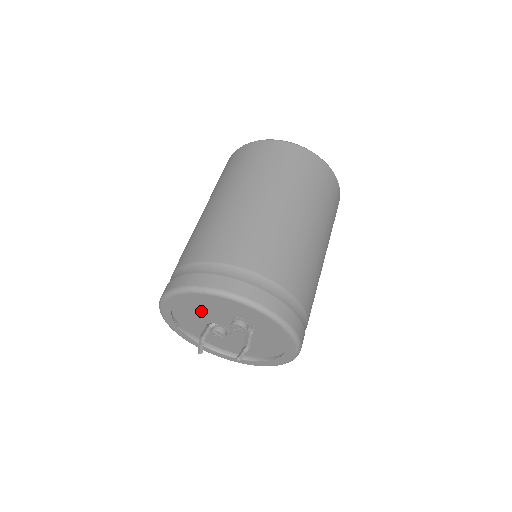
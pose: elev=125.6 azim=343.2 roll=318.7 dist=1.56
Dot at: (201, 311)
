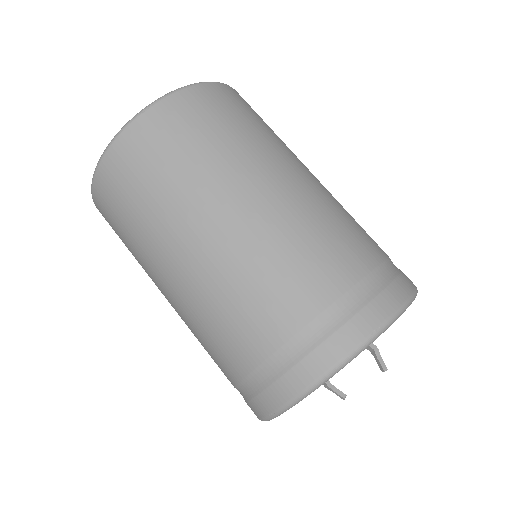
Dot at: occluded
